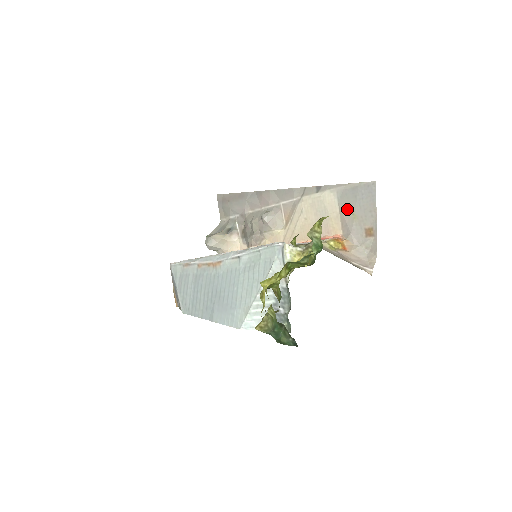
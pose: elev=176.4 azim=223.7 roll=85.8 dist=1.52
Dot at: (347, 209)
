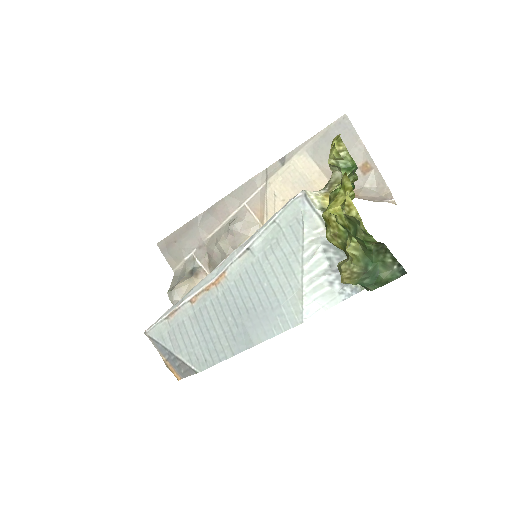
Dot at: occluded
